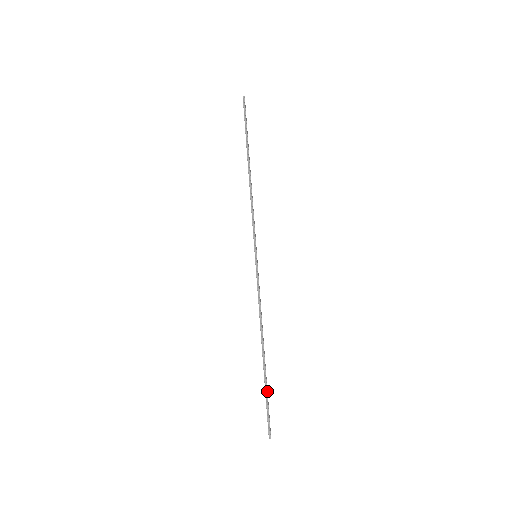
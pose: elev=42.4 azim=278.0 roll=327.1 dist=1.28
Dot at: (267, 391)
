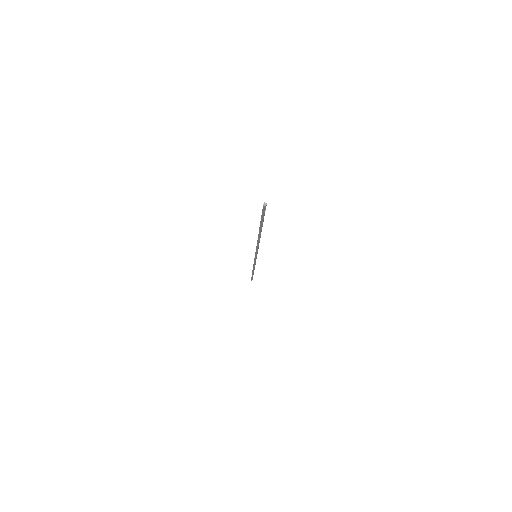
Dot at: (263, 221)
